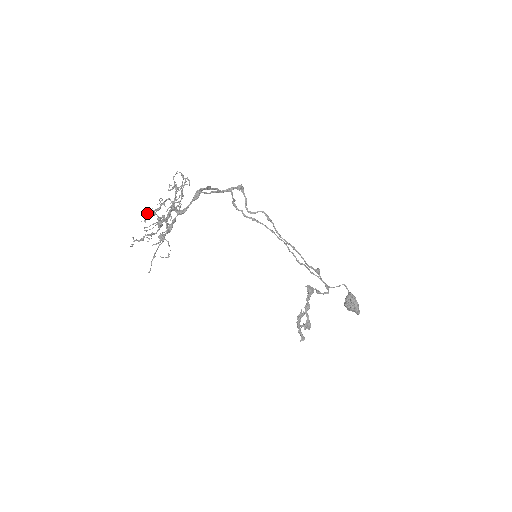
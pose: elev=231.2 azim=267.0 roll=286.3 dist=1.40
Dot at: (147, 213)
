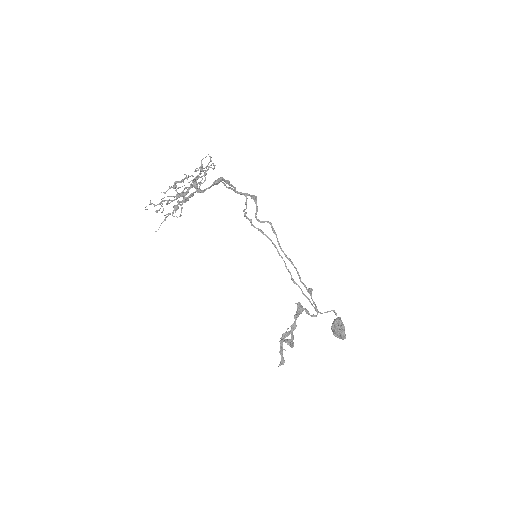
Dot at: (169, 186)
